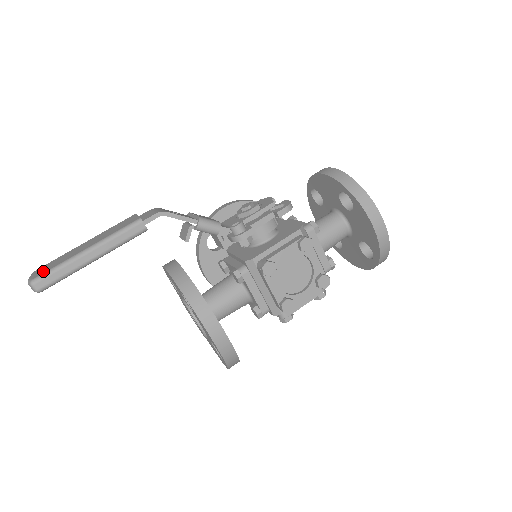
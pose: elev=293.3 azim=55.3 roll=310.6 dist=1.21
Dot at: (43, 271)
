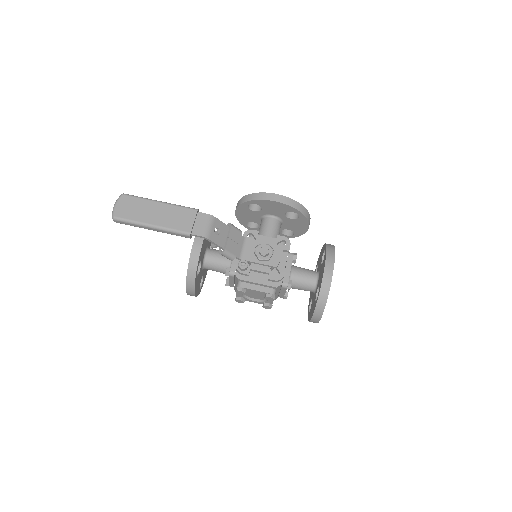
Dot at: (123, 213)
